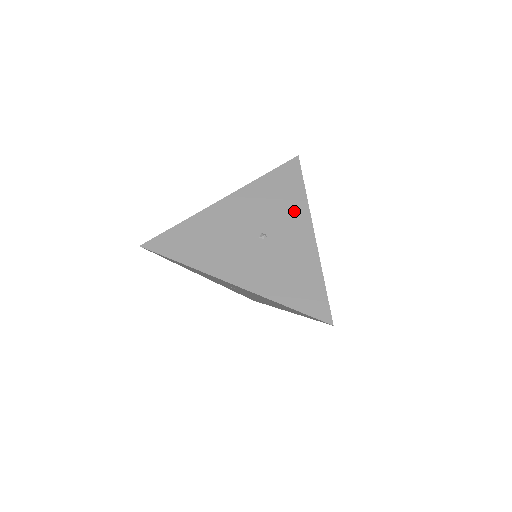
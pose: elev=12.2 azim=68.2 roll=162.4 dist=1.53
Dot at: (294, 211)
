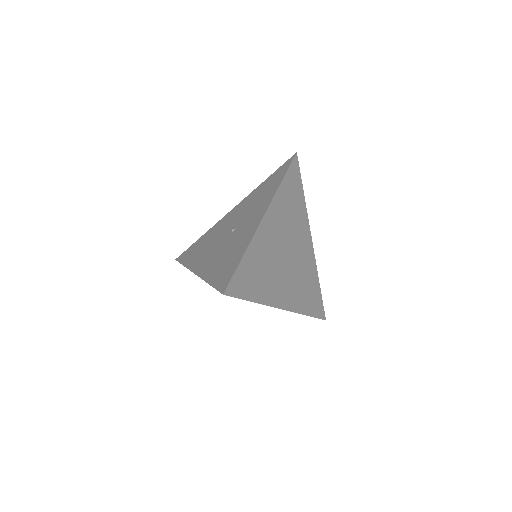
Dot at: (263, 202)
